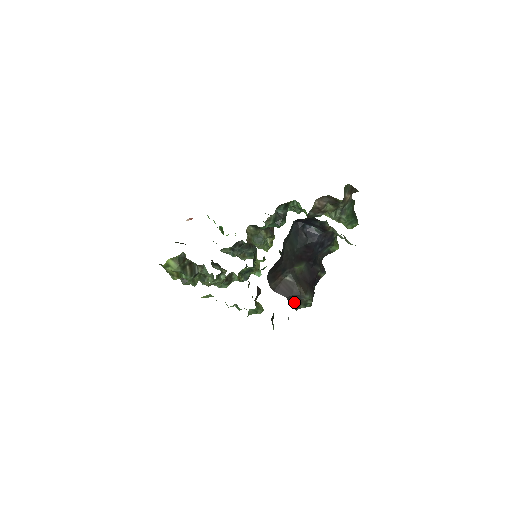
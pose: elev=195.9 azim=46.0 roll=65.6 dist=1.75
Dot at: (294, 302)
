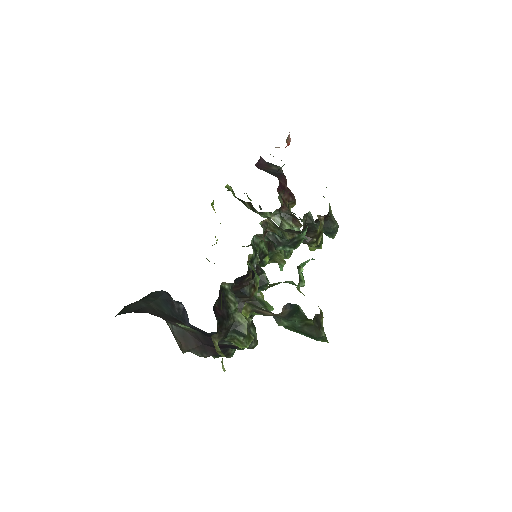
Dot at: occluded
